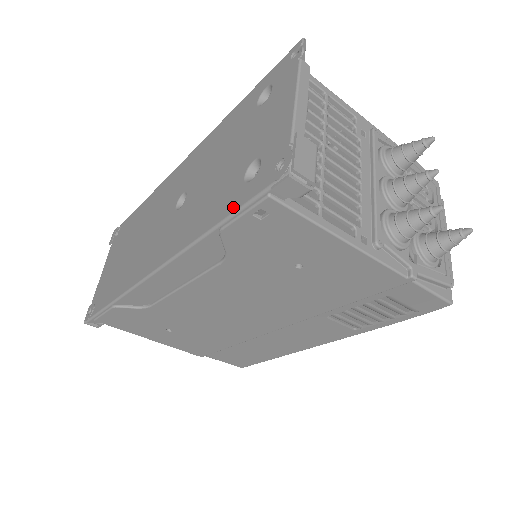
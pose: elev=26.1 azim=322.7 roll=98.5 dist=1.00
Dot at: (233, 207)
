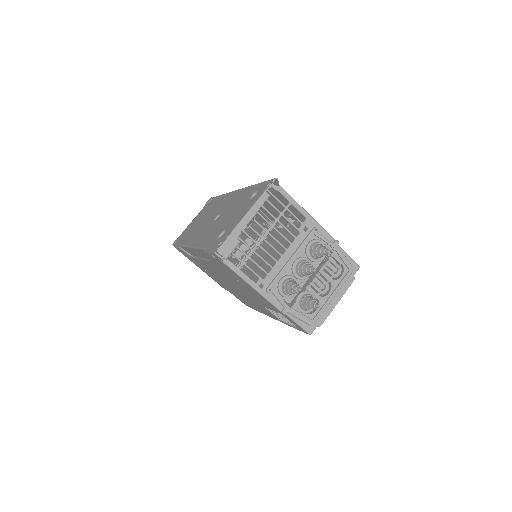
Dot at: (209, 246)
